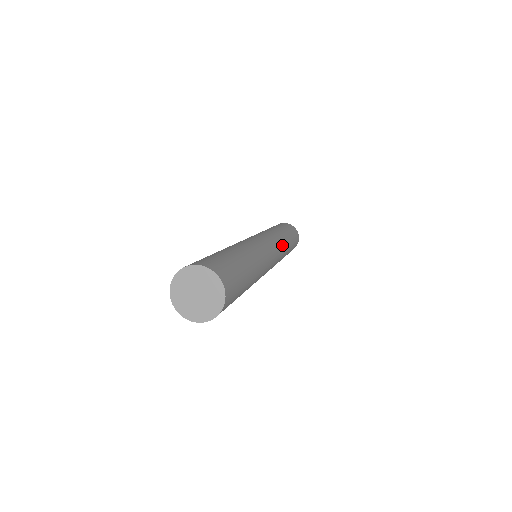
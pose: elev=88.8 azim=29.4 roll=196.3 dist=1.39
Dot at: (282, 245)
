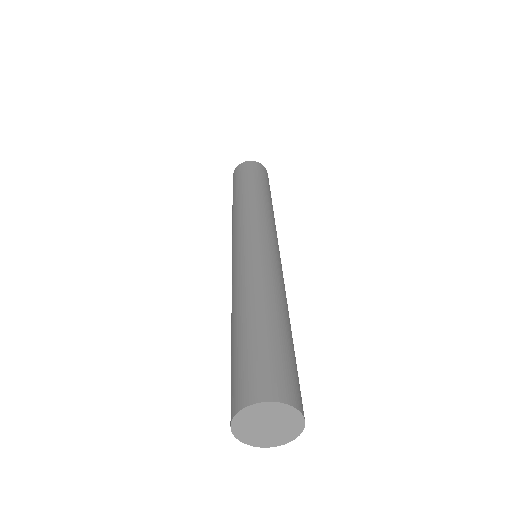
Dot at: (261, 212)
